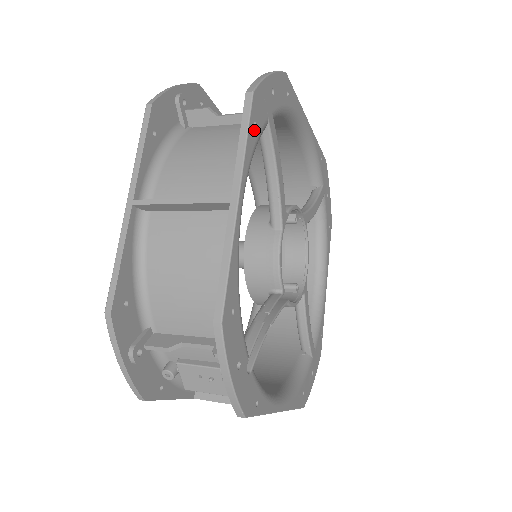
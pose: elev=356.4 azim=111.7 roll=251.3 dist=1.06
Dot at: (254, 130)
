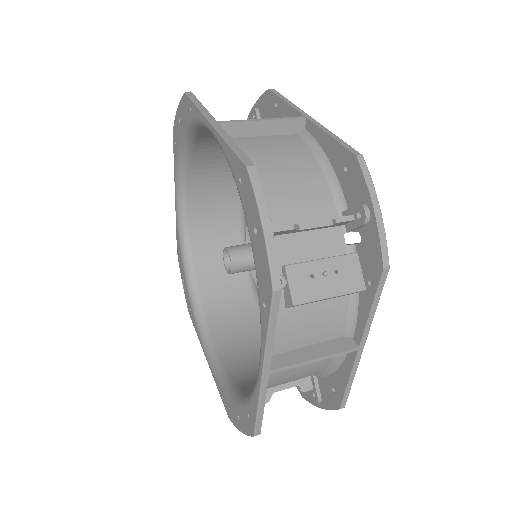
Dot at: occluded
